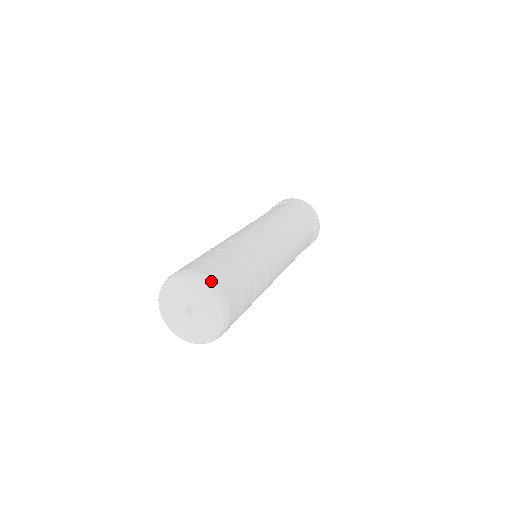
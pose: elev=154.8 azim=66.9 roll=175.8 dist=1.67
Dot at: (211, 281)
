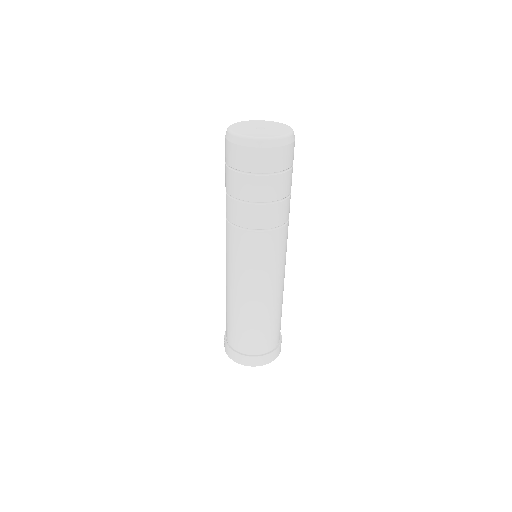
Dot at: occluded
